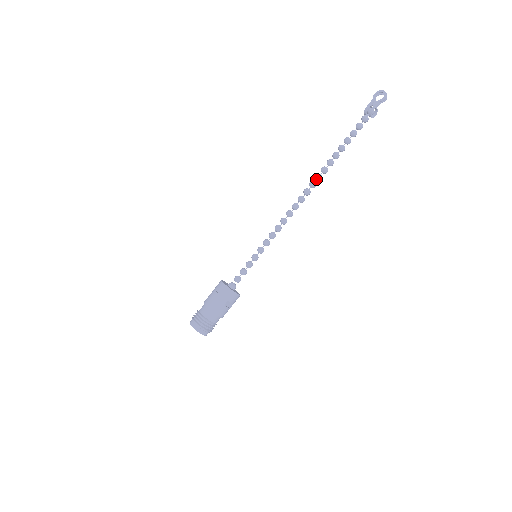
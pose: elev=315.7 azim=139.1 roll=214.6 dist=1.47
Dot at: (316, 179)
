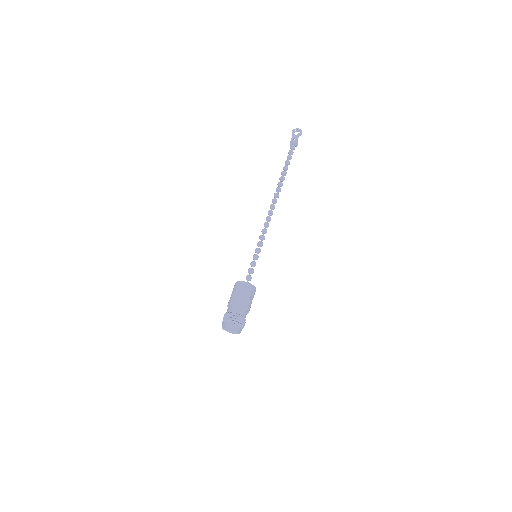
Dot at: (278, 191)
